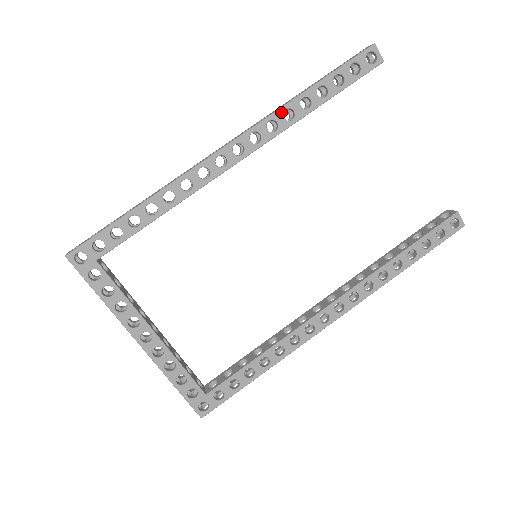
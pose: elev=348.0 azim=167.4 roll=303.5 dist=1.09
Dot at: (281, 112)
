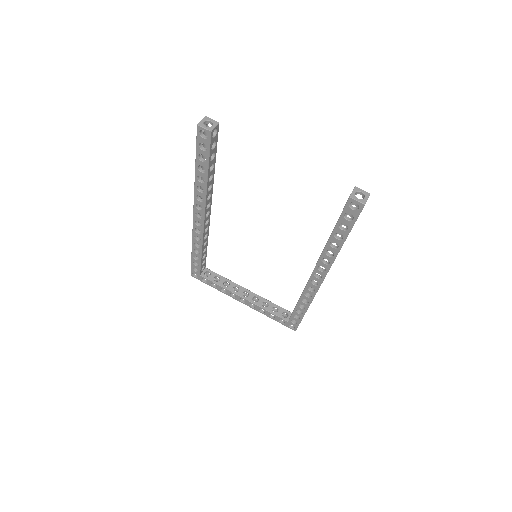
Dot at: (196, 190)
